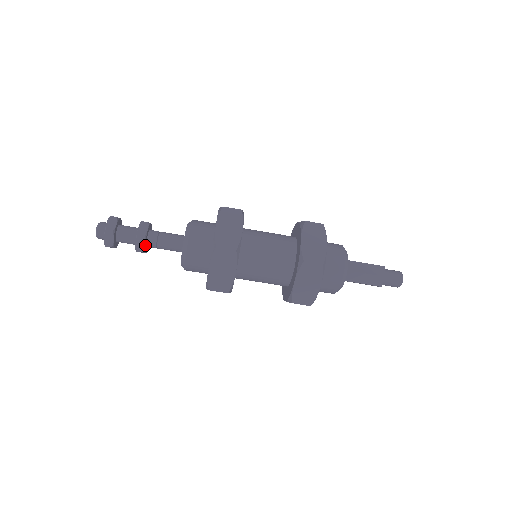
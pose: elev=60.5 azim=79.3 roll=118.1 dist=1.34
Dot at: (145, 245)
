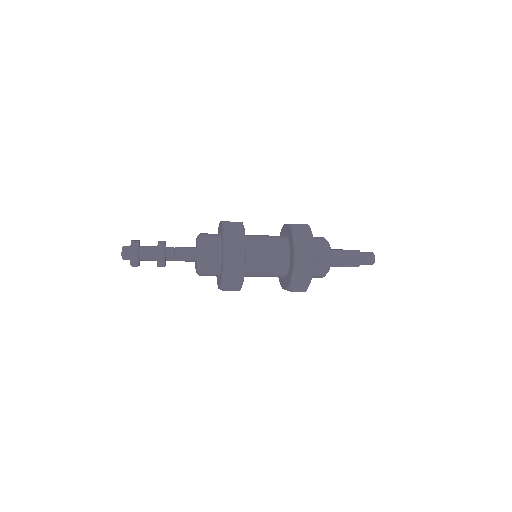
Dot at: (165, 261)
